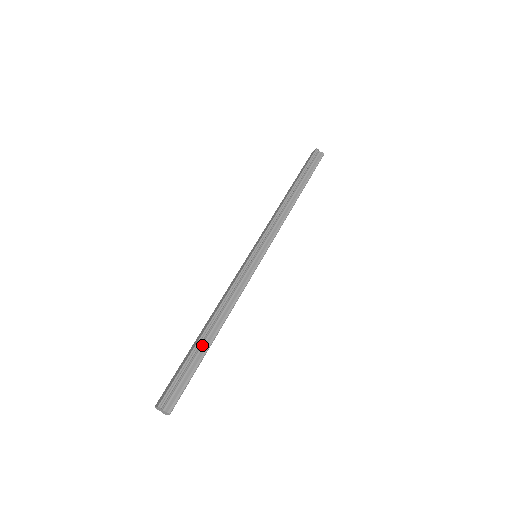
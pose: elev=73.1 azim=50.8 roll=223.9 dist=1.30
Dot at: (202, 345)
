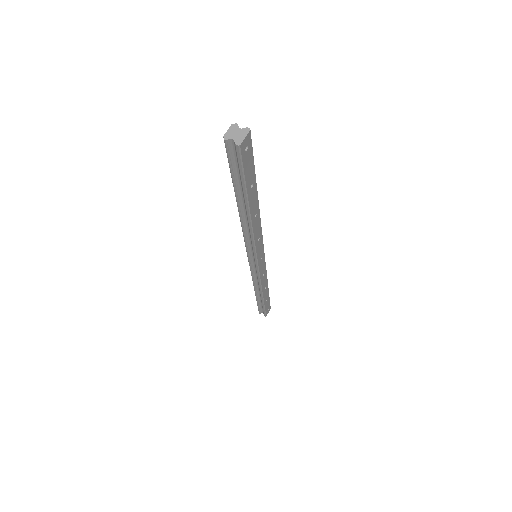
Dot at: occluded
